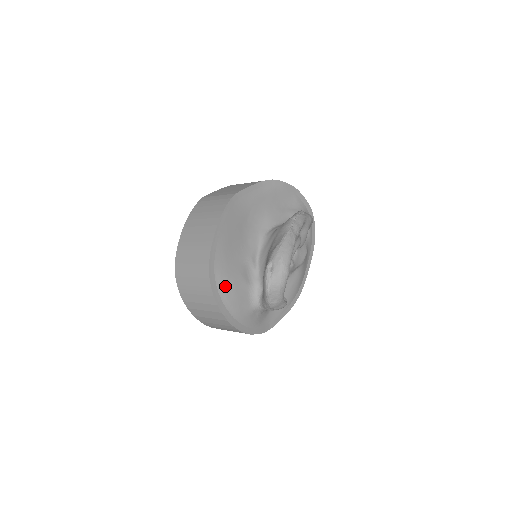
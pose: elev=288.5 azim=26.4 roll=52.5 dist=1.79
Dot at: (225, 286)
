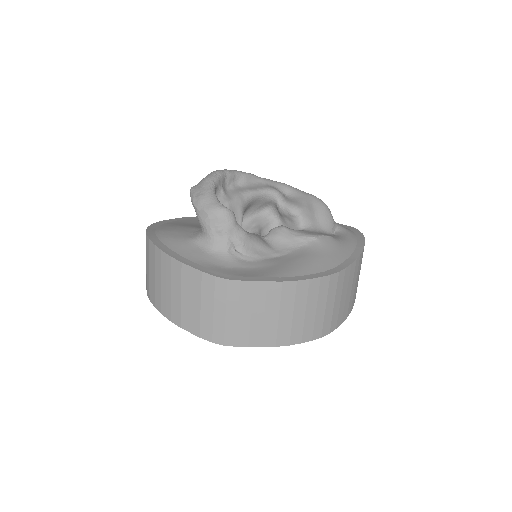
Dot at: occluded
